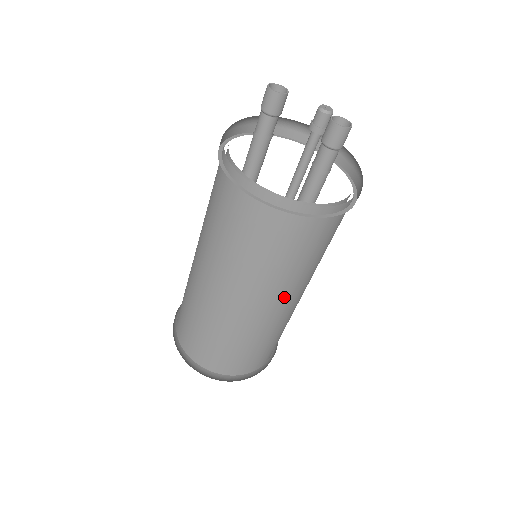
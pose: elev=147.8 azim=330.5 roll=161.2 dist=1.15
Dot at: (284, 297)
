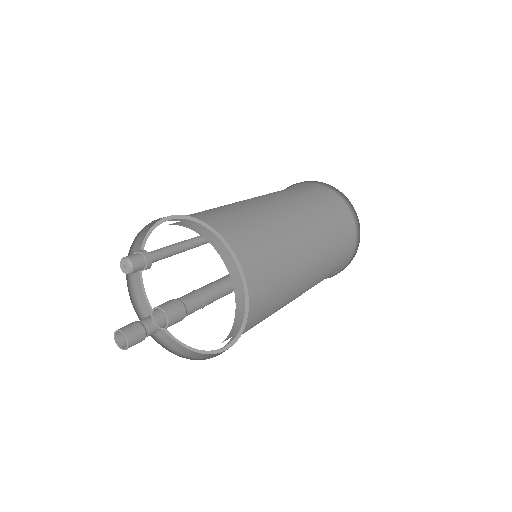
Dot at: (304, 266)
